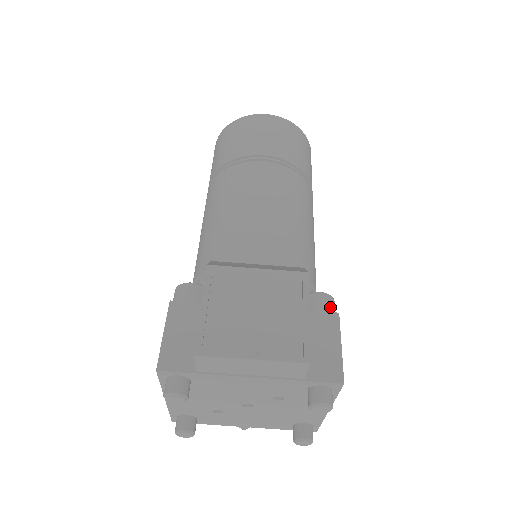
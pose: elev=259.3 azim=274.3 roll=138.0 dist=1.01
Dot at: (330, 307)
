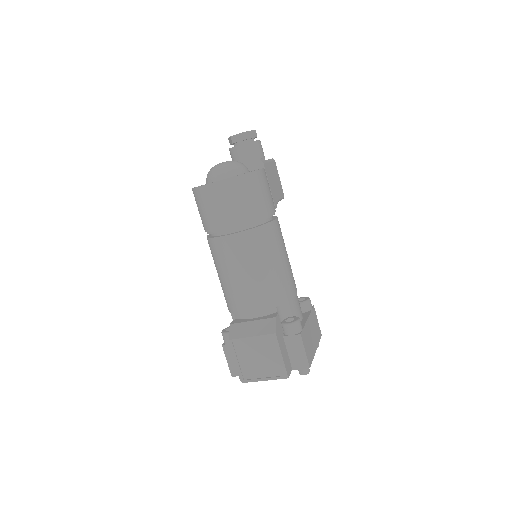
Dot at: (296, 330)
